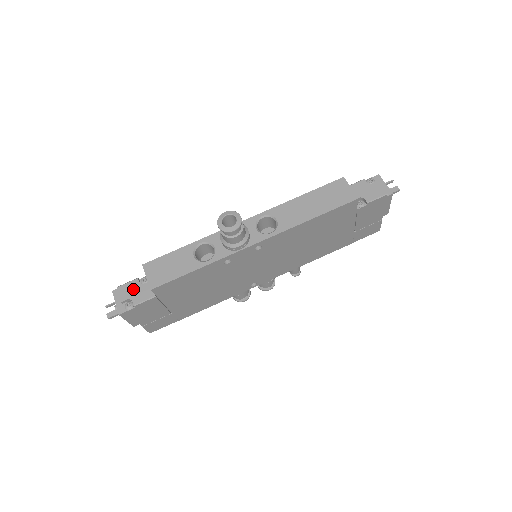
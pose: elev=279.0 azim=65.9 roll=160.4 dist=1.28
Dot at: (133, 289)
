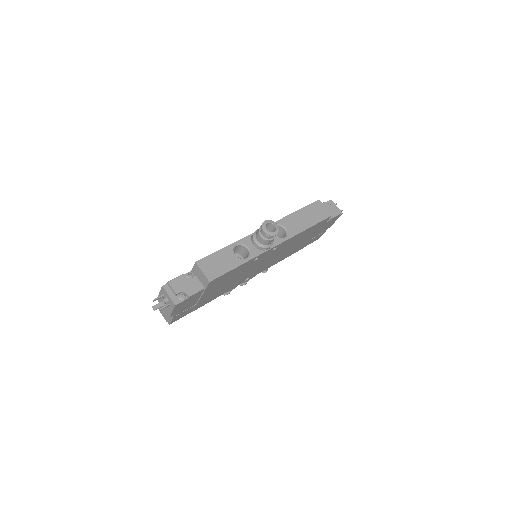
Dot at: (183, 283)
